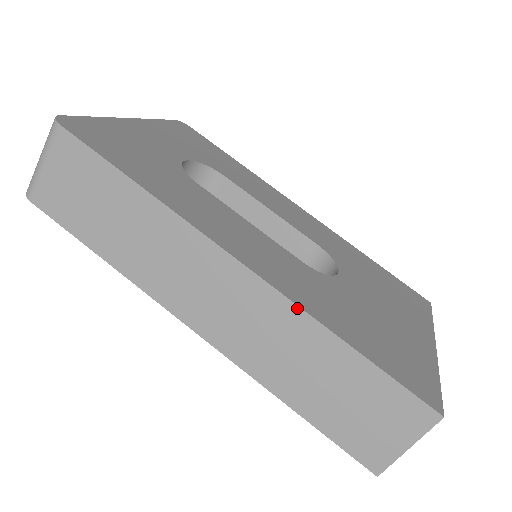
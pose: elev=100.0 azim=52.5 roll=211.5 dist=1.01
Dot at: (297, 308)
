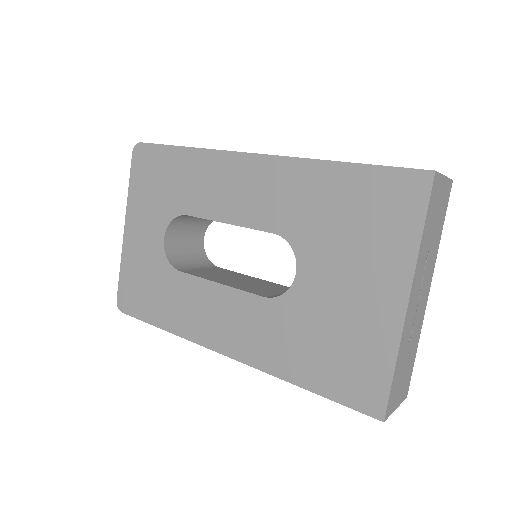
Dot at: occluded
